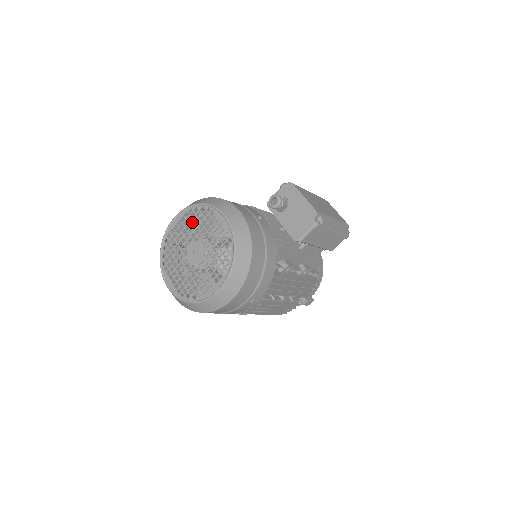
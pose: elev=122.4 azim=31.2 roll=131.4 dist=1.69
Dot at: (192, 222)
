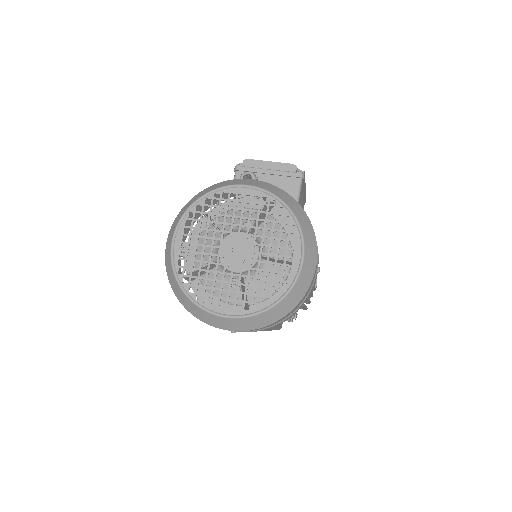
Dot at: occluded
